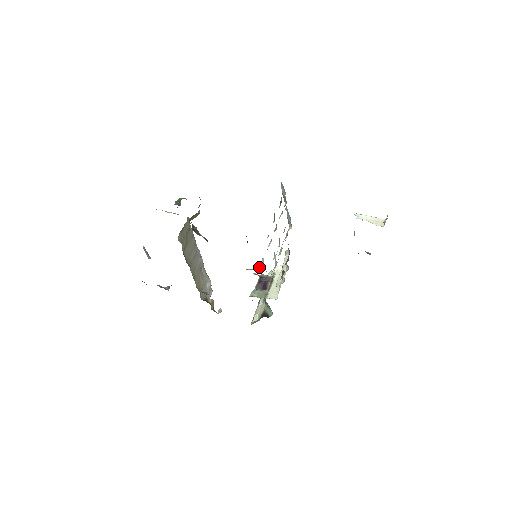
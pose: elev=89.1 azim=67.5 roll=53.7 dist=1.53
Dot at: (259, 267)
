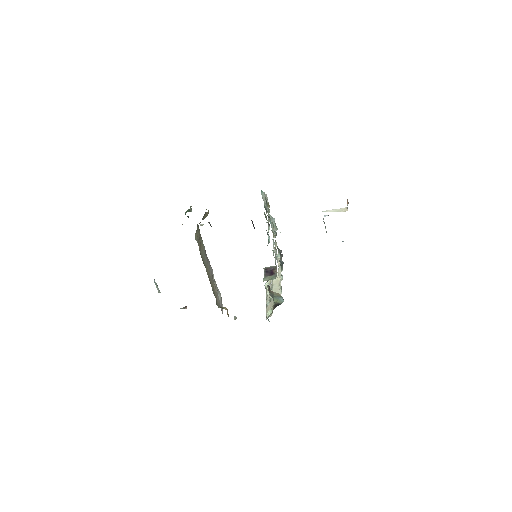
Dot at: occluded
